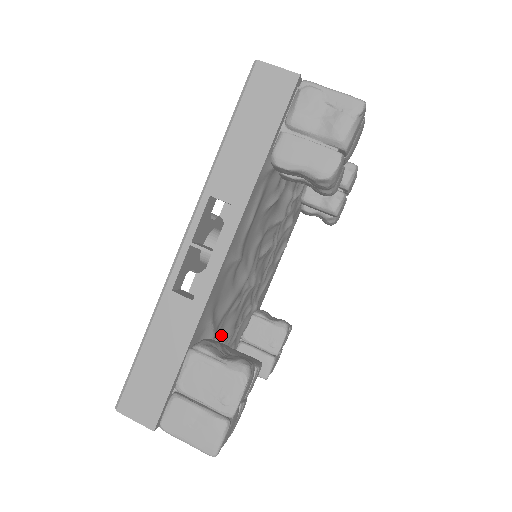
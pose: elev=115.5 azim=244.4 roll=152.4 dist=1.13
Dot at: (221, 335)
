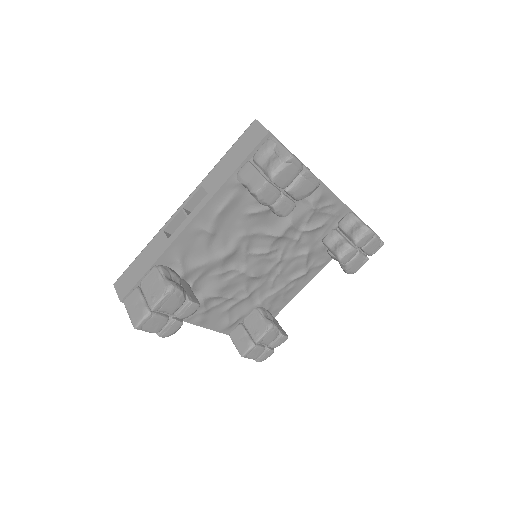
Dot at: (202, 289)
